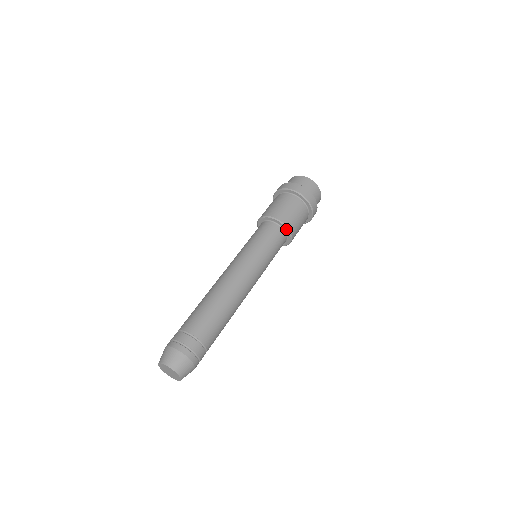
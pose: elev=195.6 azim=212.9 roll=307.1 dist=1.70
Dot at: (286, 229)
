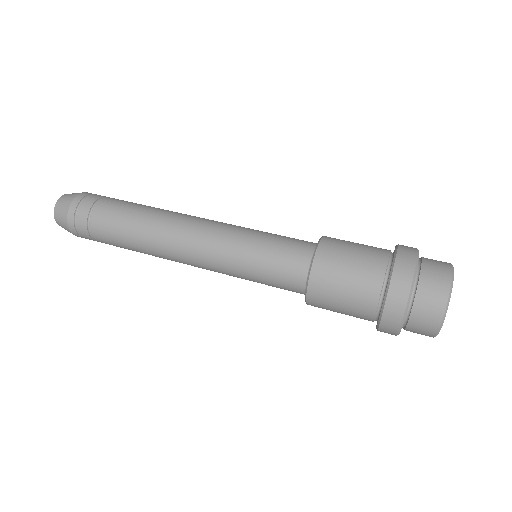
Dot at: (306, 288)
